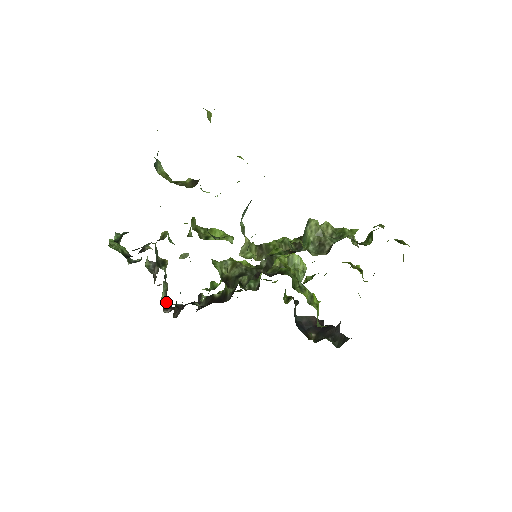
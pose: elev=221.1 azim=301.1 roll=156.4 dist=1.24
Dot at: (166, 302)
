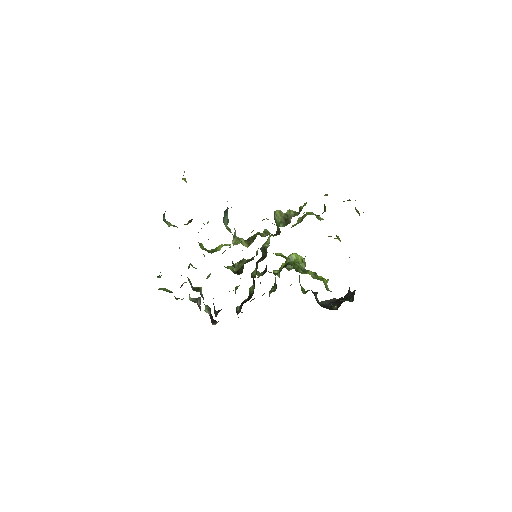
Dot at: (213, 319)
